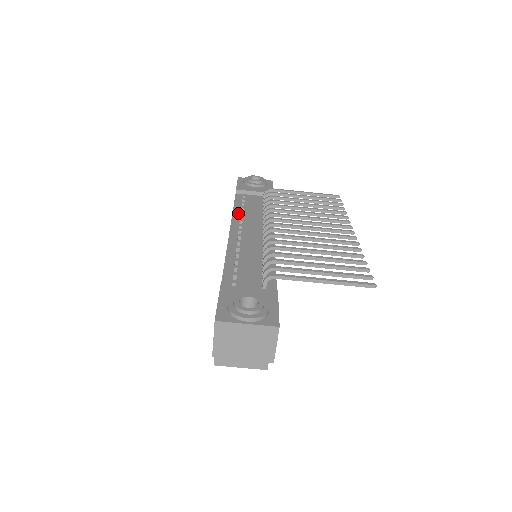
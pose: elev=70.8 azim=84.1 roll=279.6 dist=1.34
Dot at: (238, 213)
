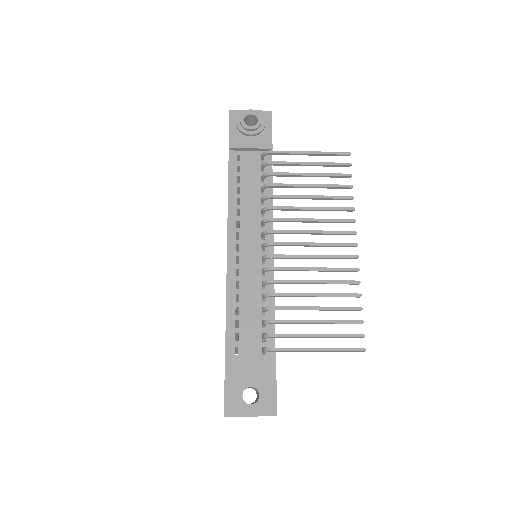
Dot at: (234, 203)
